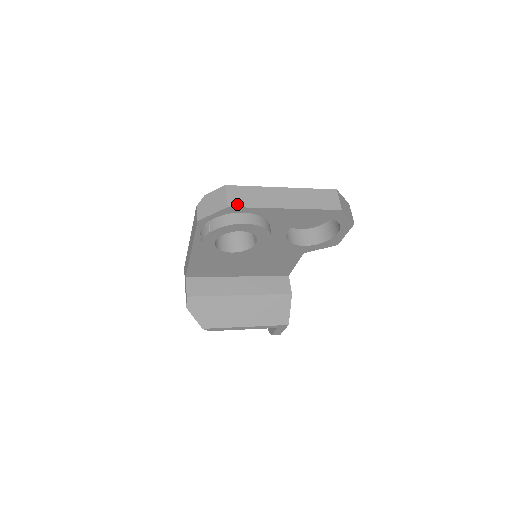
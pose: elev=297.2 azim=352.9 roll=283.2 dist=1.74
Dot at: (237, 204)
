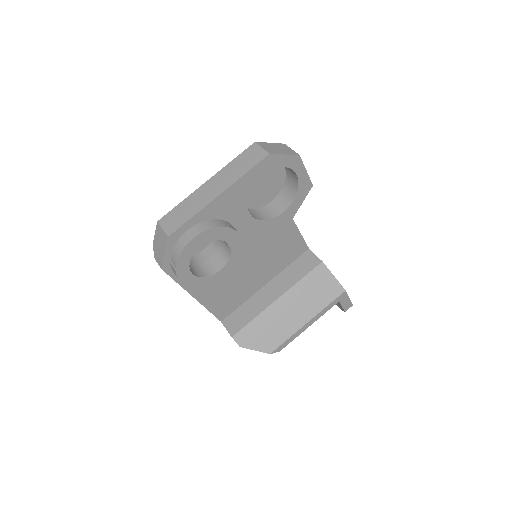
Dot at: (174, 228)
